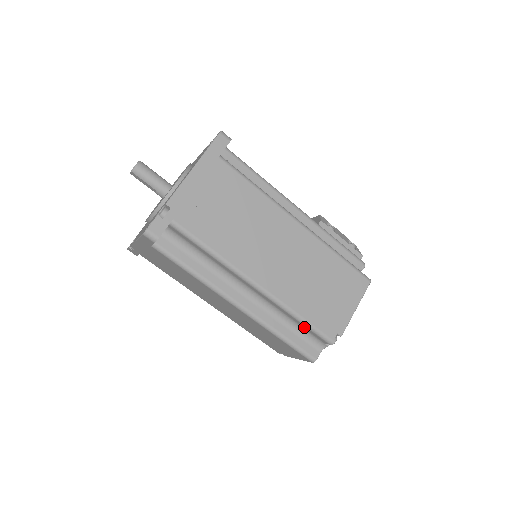
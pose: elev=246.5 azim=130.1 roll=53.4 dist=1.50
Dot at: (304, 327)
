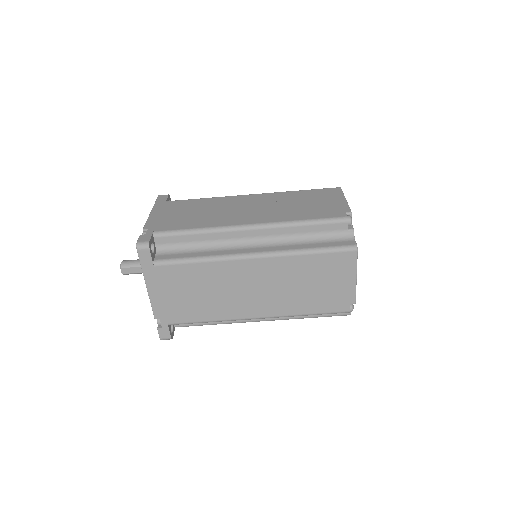
Dot at: (318, 229)
